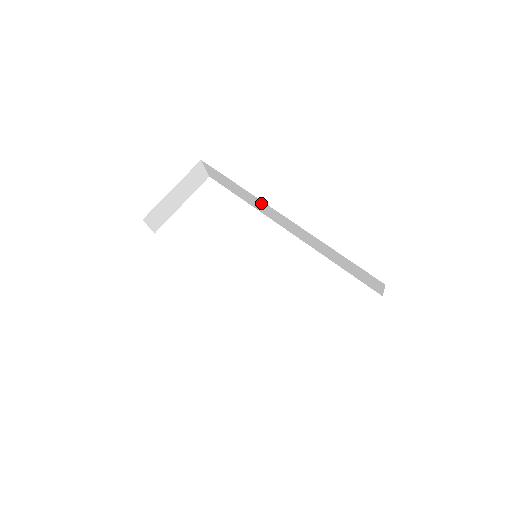
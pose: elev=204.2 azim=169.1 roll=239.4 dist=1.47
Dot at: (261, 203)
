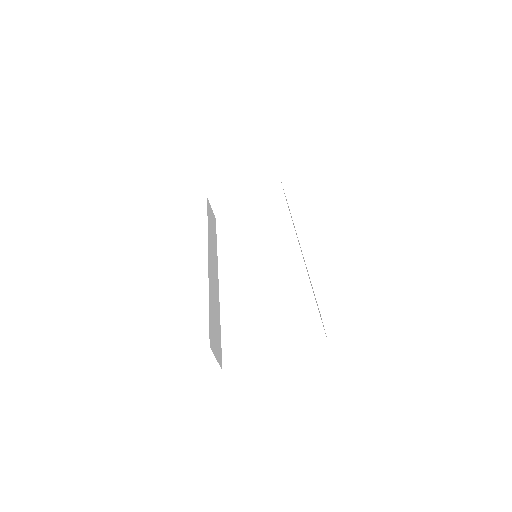
Dot at: occluded
